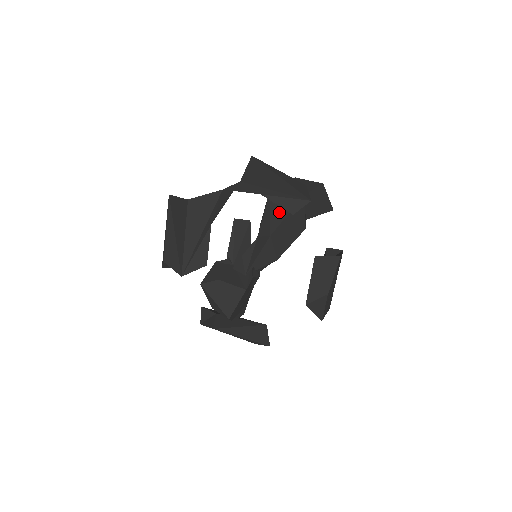
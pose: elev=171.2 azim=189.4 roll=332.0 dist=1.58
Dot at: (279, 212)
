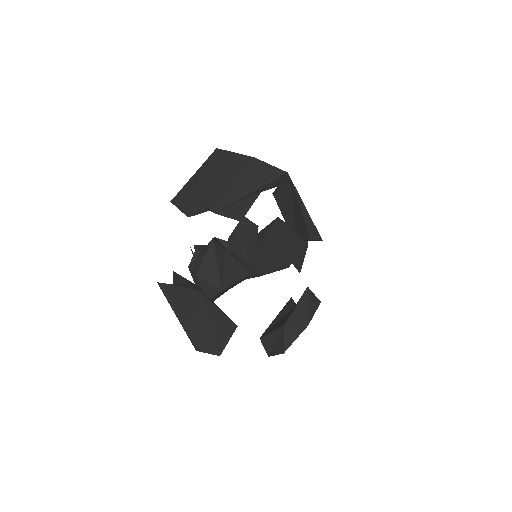
Dot at: (287, 235)
